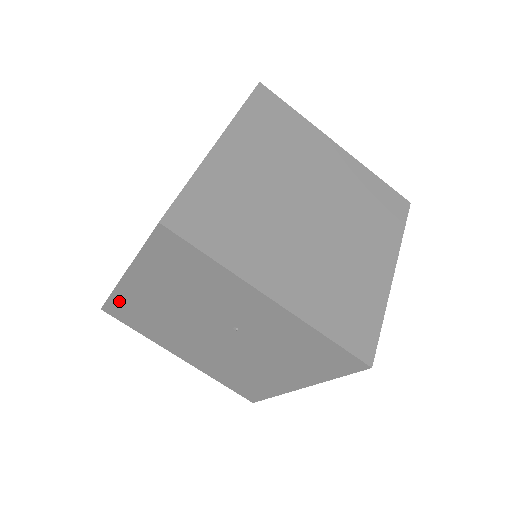
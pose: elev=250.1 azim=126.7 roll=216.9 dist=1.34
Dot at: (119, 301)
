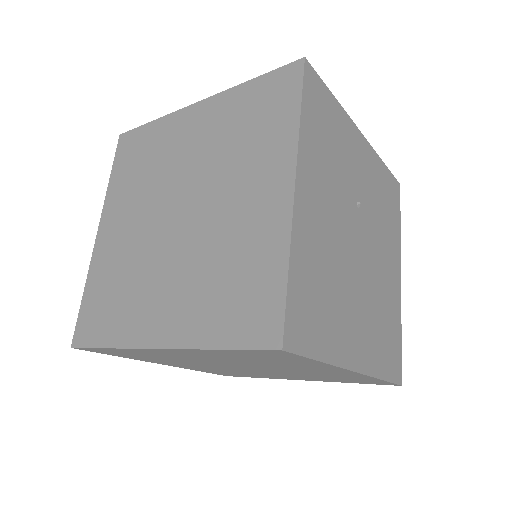
Dot at: occluded
